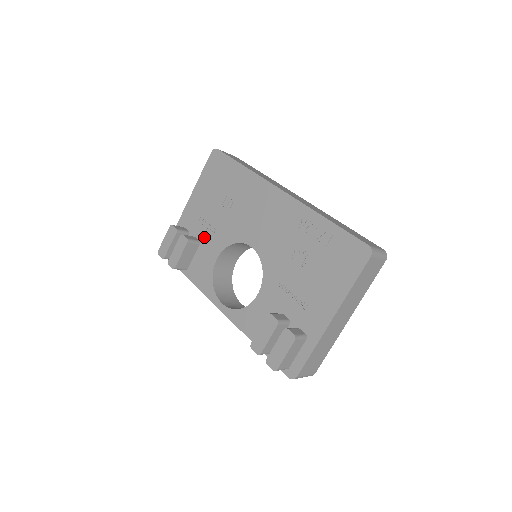
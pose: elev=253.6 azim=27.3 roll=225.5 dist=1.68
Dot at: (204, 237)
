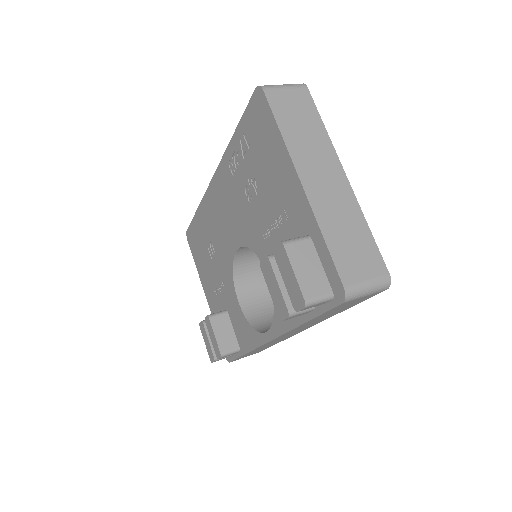
Dot at: (224, 301)
